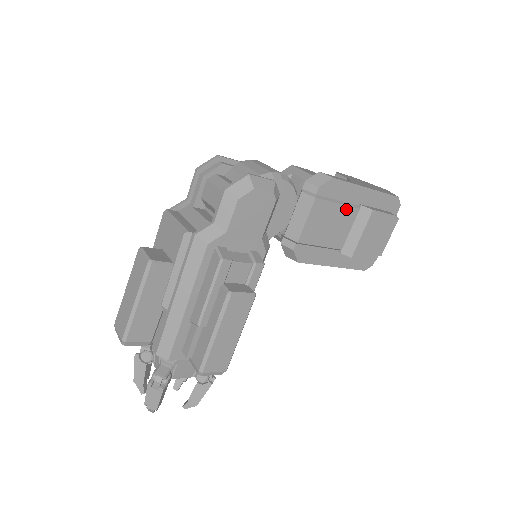
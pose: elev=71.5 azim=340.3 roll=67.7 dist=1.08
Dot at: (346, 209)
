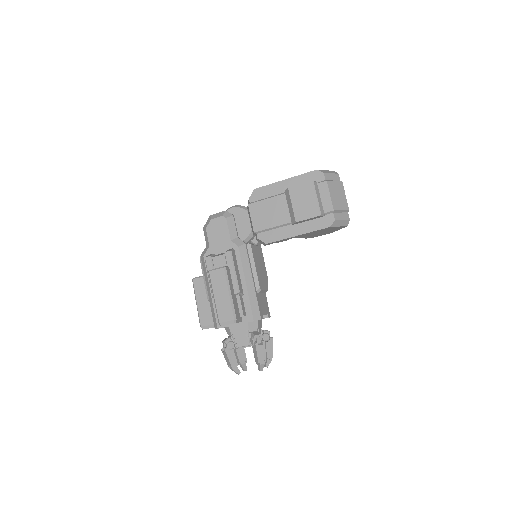
Dot at: (275, 199)
